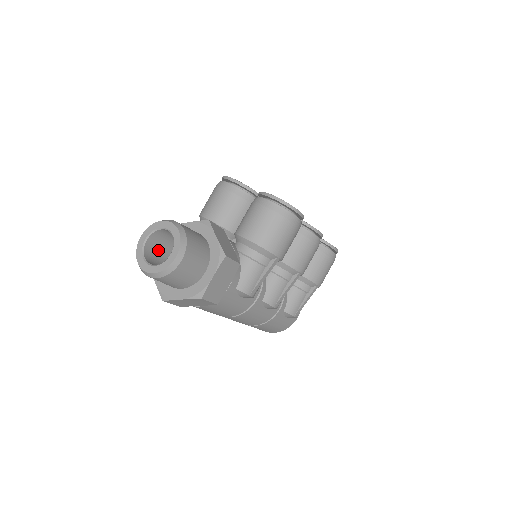
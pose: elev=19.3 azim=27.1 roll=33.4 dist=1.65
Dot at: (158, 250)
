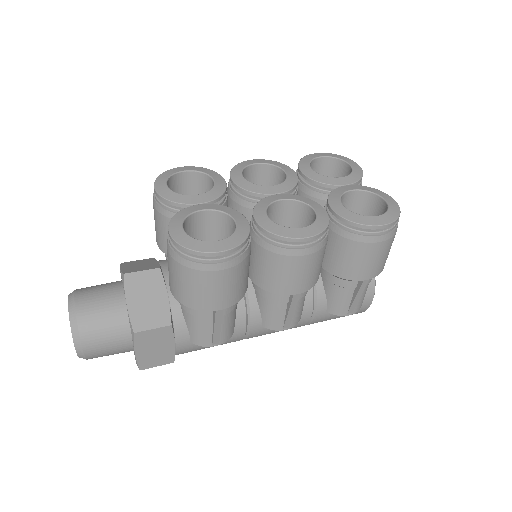
Dot at: occluded
